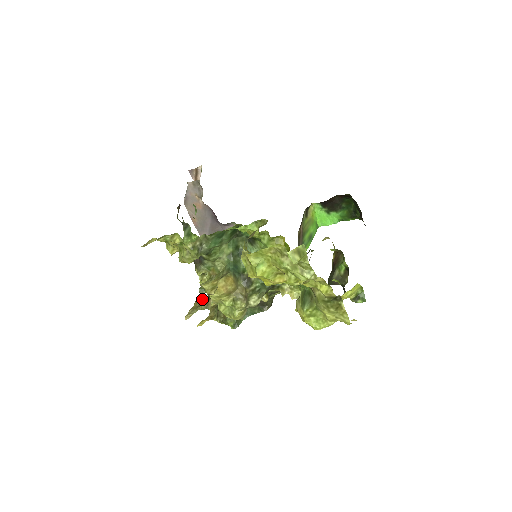
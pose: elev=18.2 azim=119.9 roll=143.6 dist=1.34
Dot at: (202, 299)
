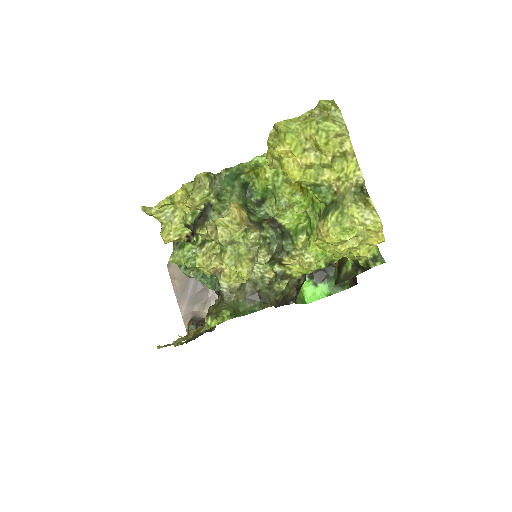
Dot at: occluded
